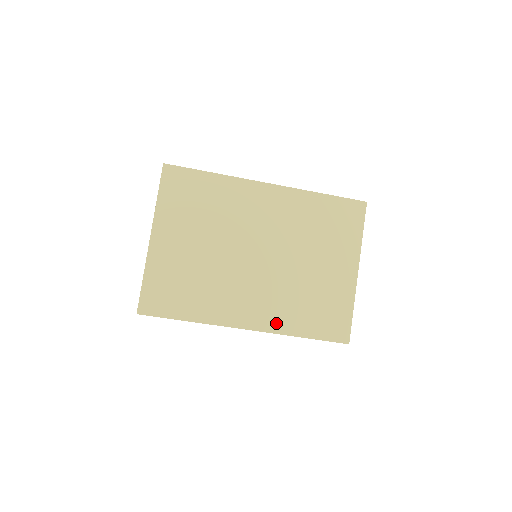
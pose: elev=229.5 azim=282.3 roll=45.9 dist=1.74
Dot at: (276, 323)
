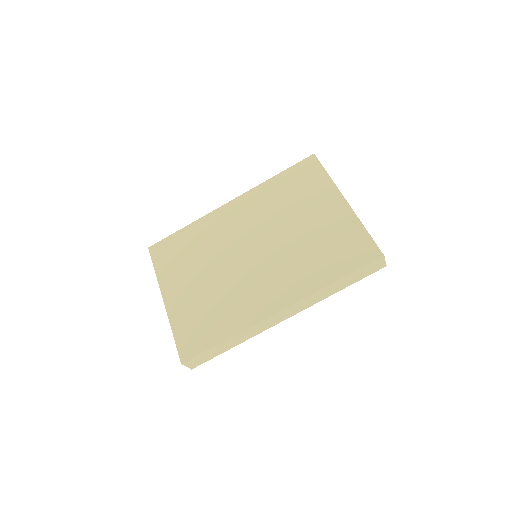
Dot at: (303, 287)
